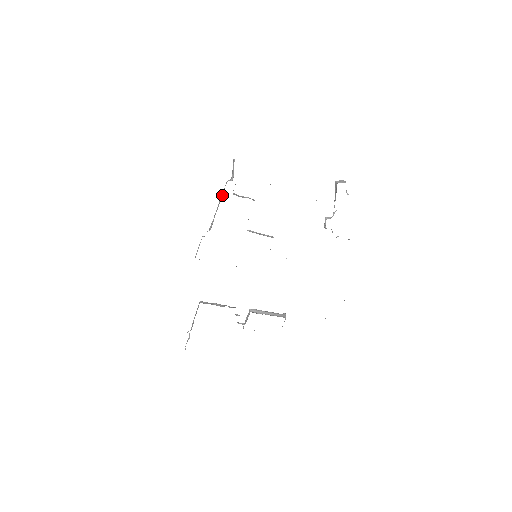
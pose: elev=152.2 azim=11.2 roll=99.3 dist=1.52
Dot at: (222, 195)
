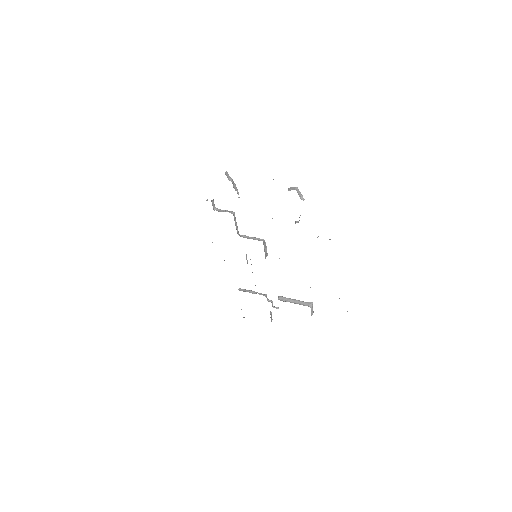
Dot at: occluded
